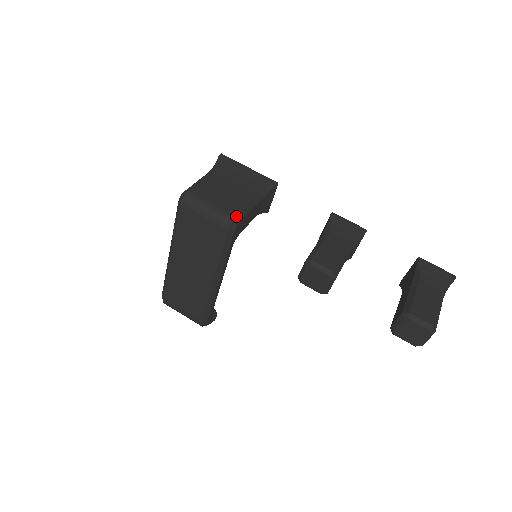
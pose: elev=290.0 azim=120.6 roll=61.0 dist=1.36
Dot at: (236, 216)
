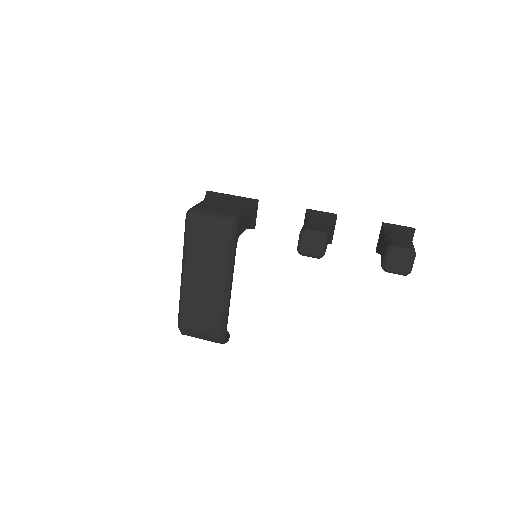
Dot at: (236, 215)
